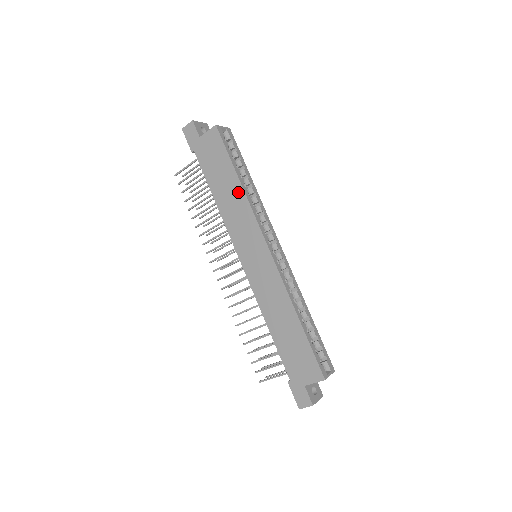
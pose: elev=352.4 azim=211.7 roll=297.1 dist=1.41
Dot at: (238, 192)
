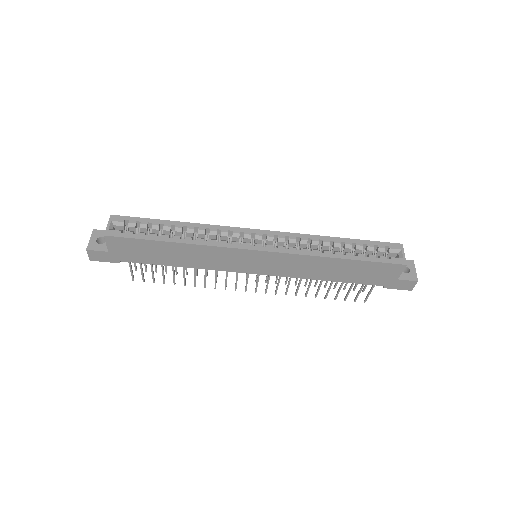
Dot at: (187, 248)
